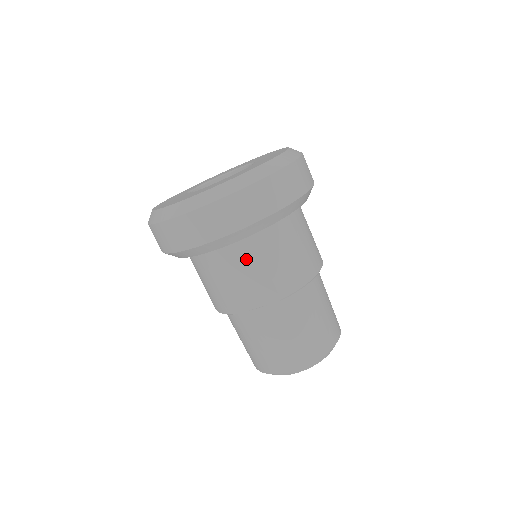
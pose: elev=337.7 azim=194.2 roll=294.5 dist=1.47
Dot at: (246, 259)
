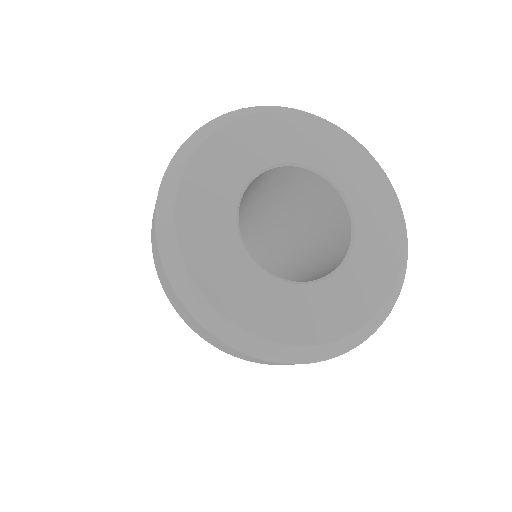
Dot at: occluded
